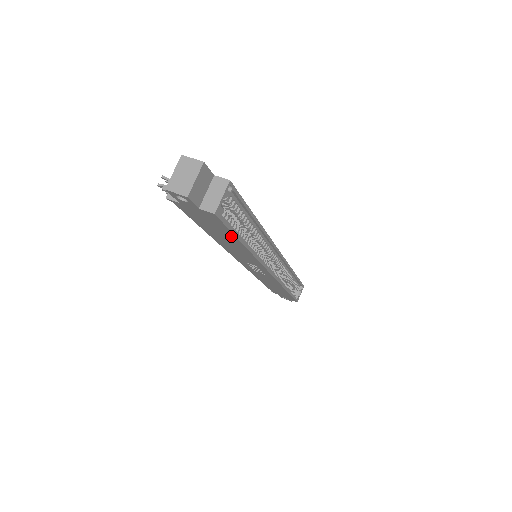
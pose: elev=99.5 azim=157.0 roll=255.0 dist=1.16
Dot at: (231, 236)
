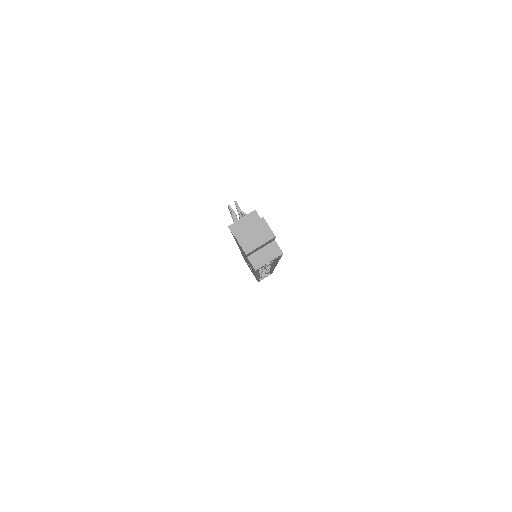
Dot at: occluded
